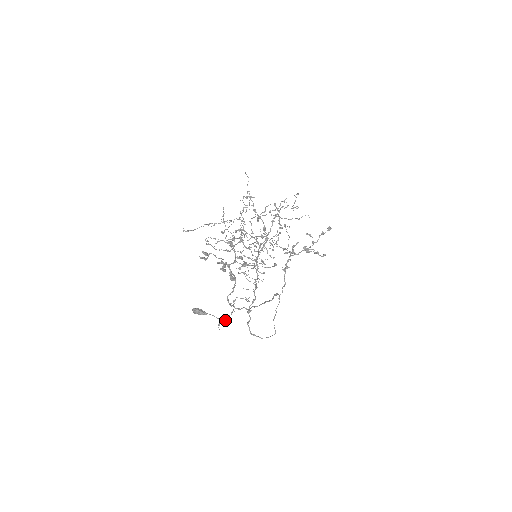
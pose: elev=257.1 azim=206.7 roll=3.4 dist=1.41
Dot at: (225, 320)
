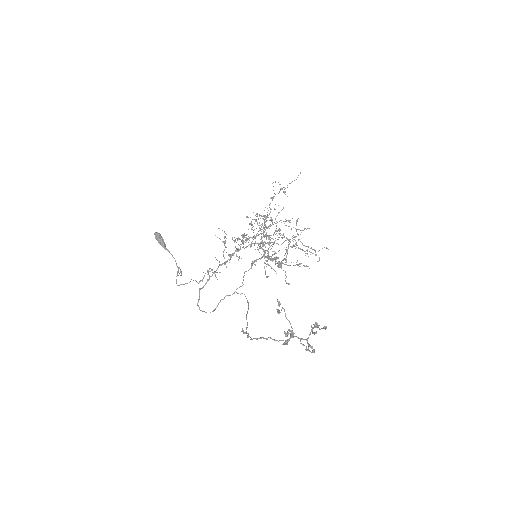
Dot at: occluded
